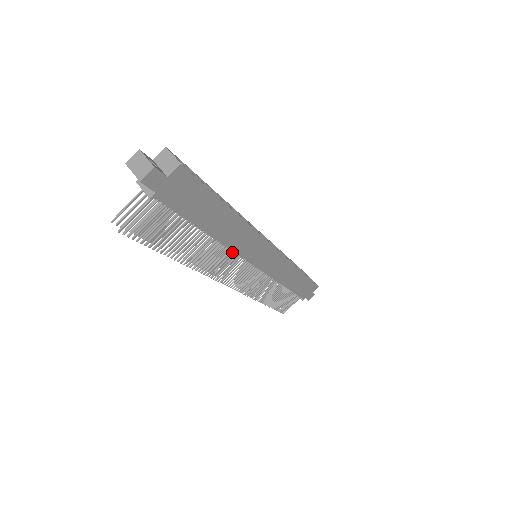
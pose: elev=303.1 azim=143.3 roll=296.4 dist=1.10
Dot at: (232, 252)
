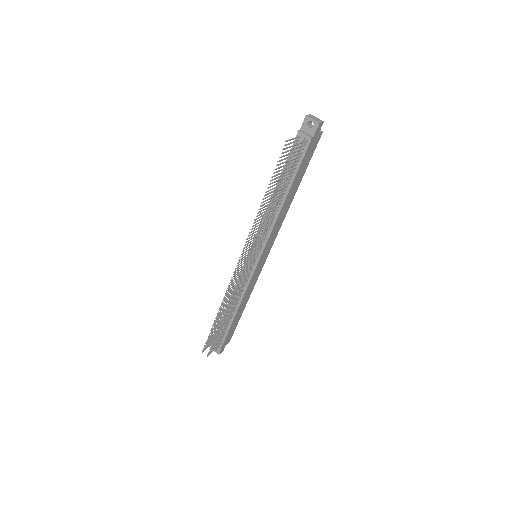
Dot at: (267, 232)
